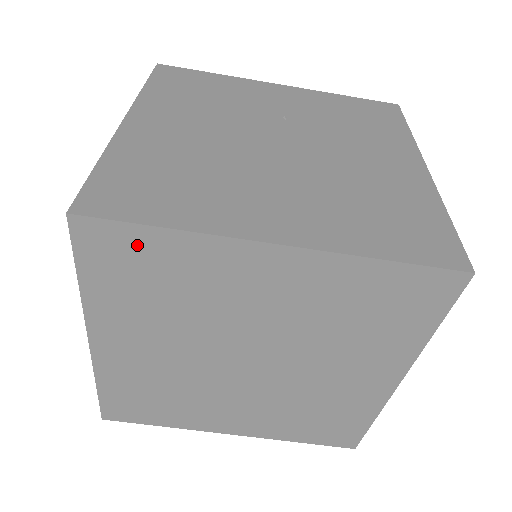
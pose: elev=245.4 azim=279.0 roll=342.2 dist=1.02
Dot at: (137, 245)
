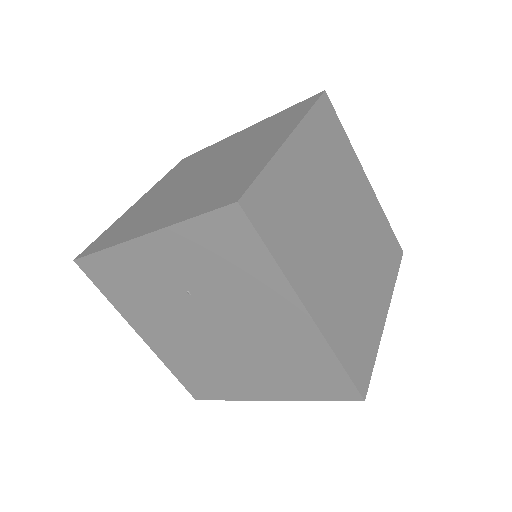
Dot at: occluded
